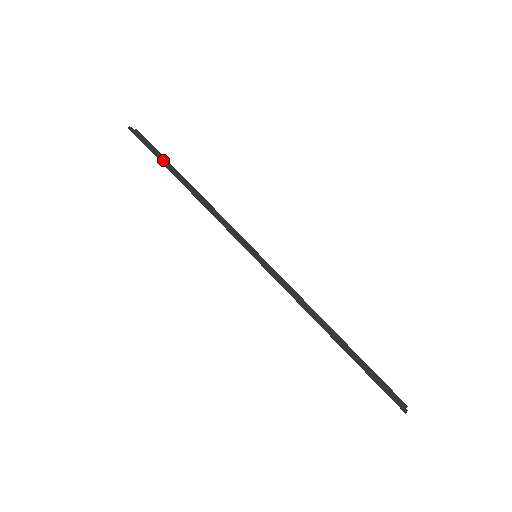
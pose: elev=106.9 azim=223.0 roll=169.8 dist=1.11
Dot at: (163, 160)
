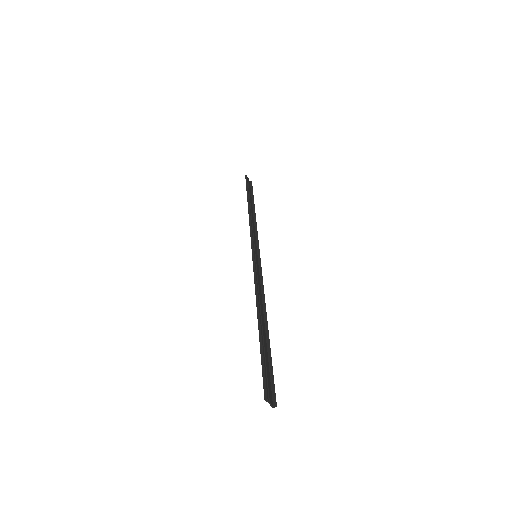
Dot at: (249, 194)
